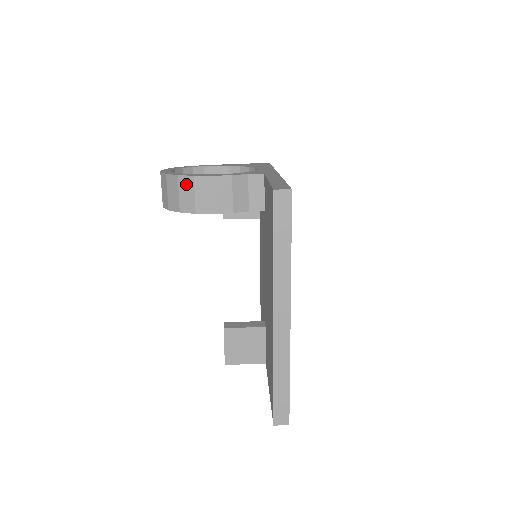
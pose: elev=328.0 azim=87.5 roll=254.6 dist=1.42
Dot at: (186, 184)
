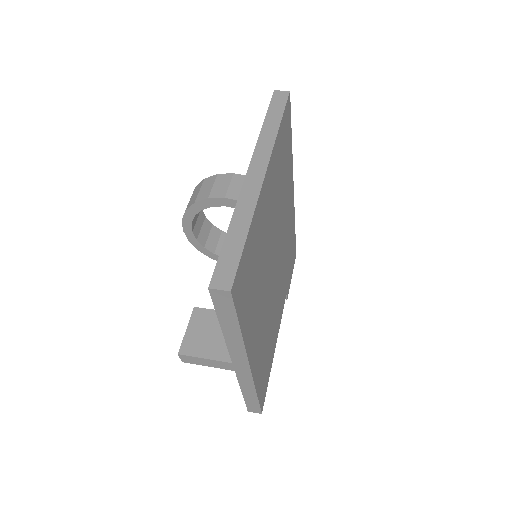
Dot at: (209, 181)
